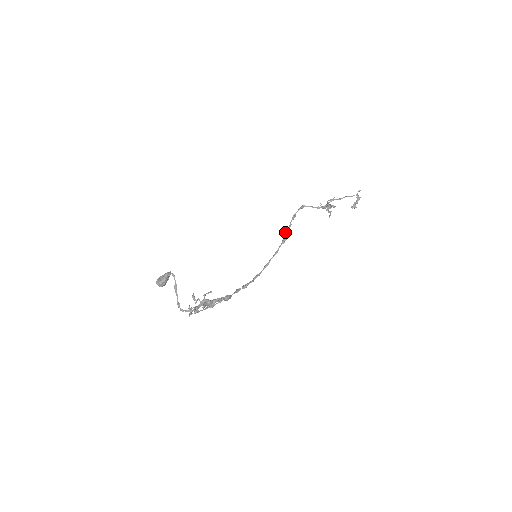
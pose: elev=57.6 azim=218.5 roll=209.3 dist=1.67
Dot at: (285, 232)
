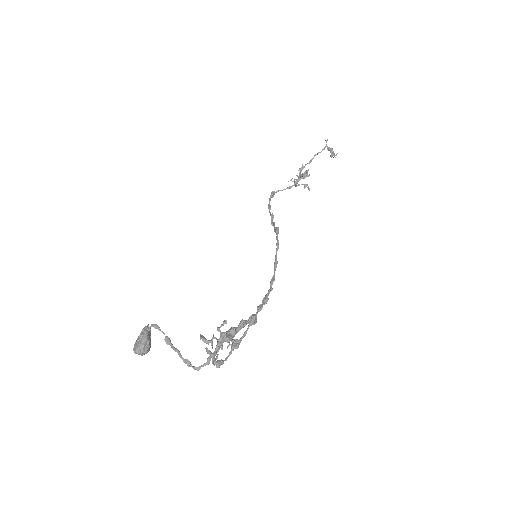
Dot at: (271, 223)
